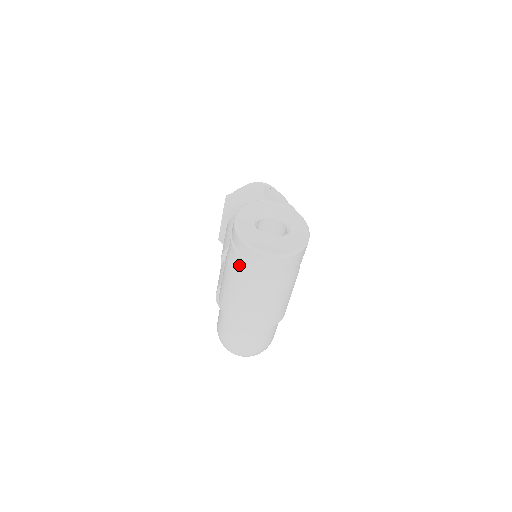
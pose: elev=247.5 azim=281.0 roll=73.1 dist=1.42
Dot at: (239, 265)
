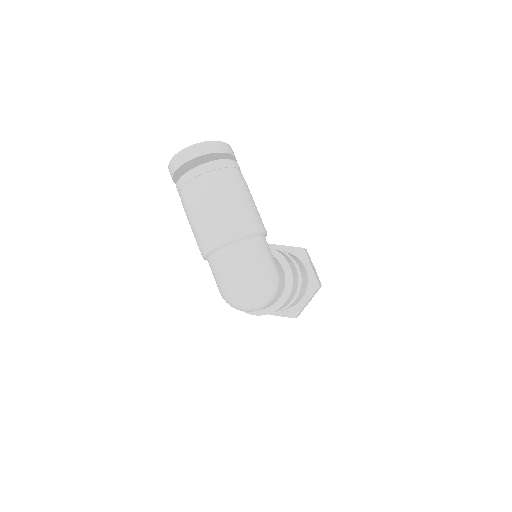
Dot at: (182, 190)
